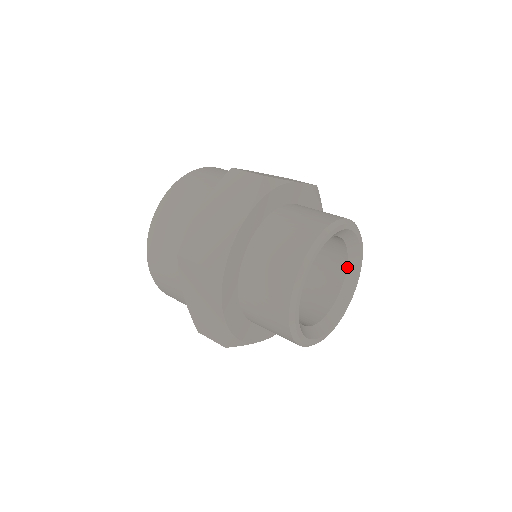
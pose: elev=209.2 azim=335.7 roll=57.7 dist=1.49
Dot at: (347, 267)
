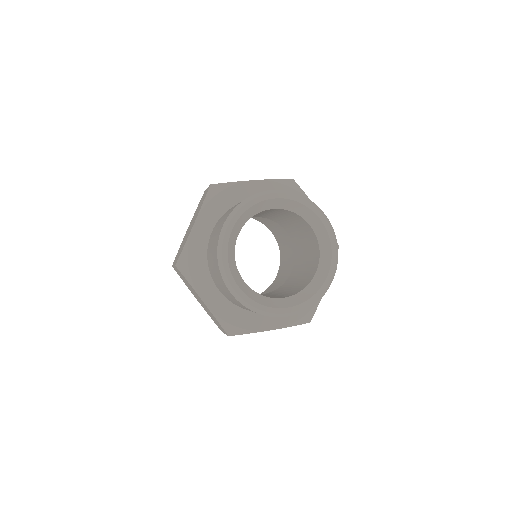
Dot at: (317, 237)
